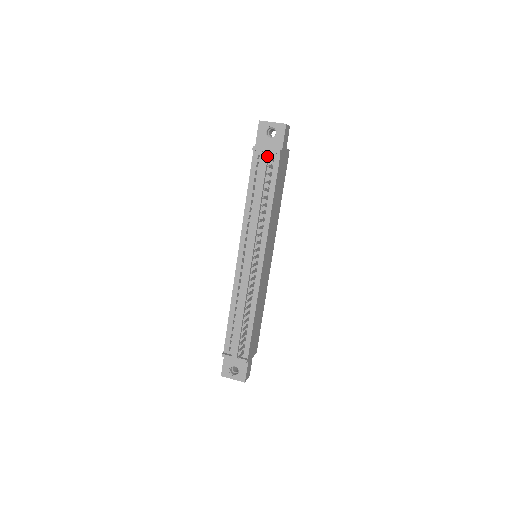
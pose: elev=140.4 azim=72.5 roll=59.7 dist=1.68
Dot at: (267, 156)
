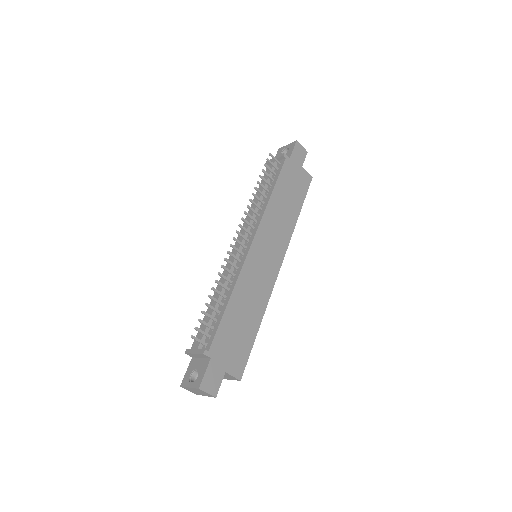
Dot at: (274, 162)
